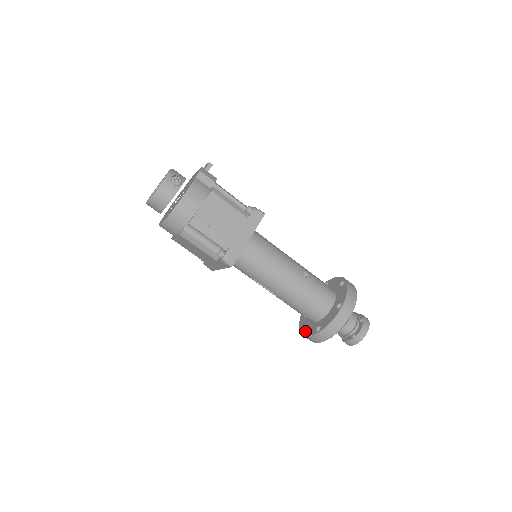
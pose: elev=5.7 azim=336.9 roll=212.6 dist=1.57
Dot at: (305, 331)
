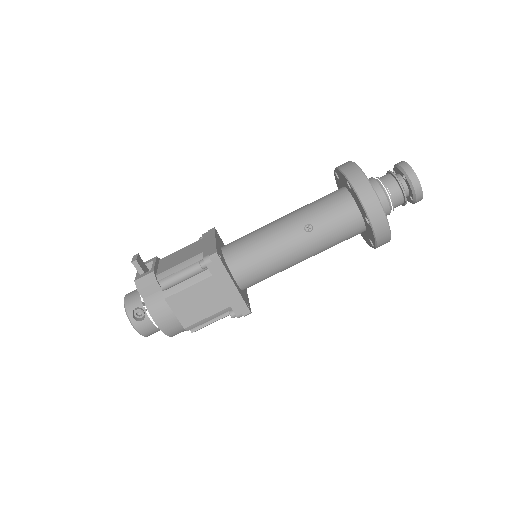
Dot at: (364, 238)
